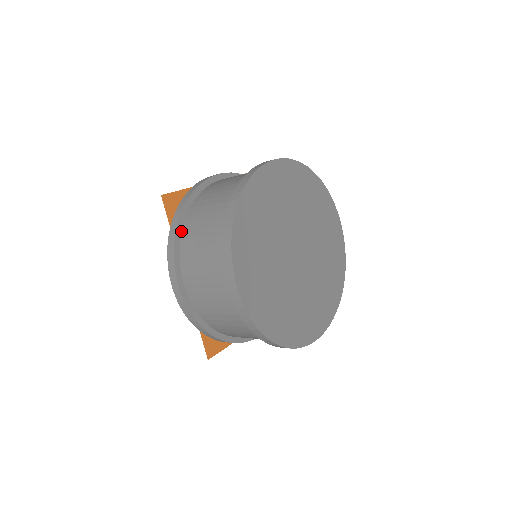
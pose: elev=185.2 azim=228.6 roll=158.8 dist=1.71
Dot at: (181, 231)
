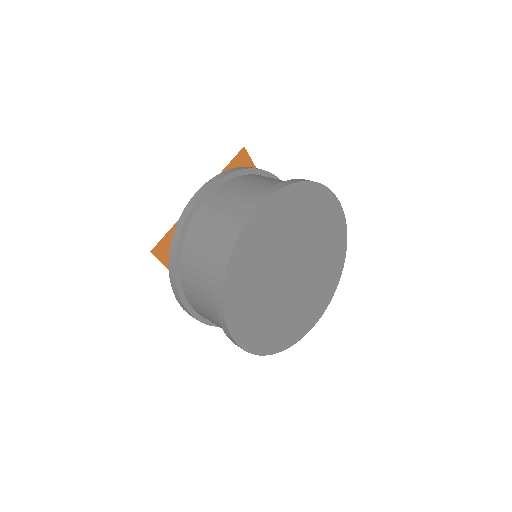
Dot at: (179, 274)
